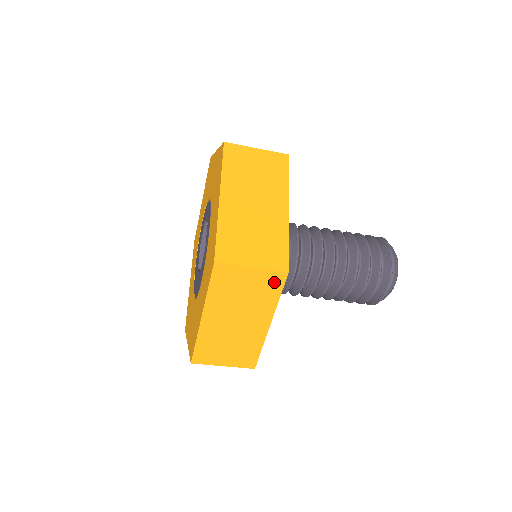
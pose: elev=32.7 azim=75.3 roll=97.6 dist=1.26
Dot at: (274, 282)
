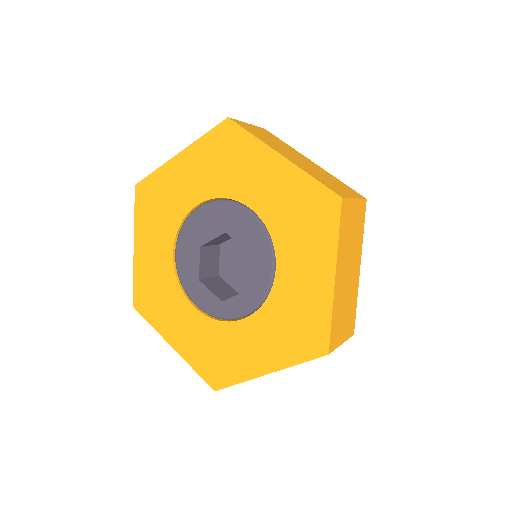
Dot at: occluded
